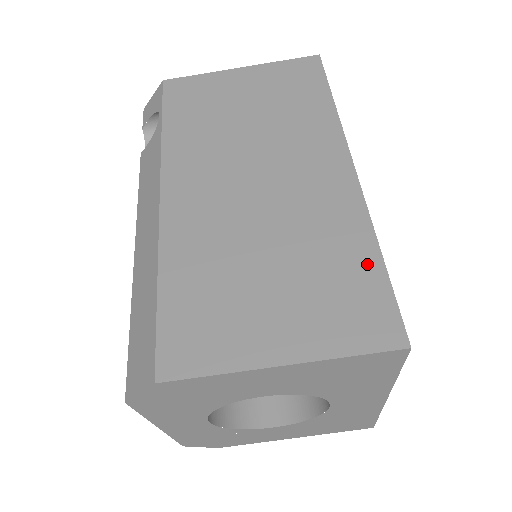
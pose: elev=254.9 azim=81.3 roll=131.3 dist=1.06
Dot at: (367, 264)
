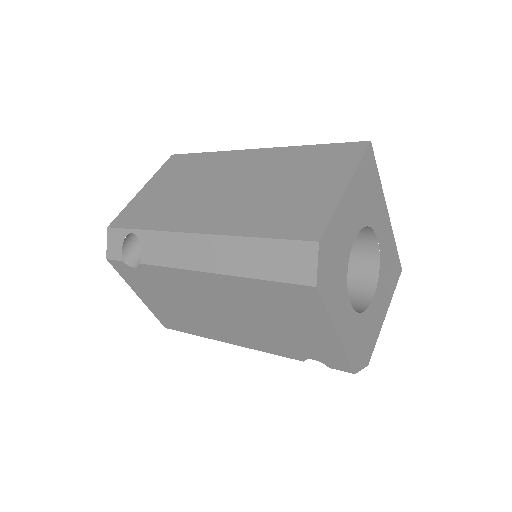
Dot at: (316, 150)
